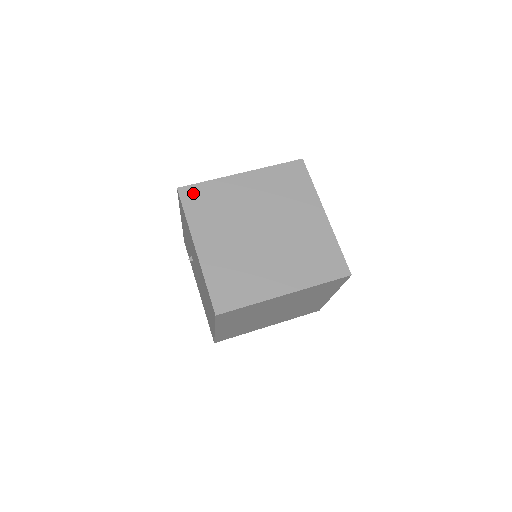
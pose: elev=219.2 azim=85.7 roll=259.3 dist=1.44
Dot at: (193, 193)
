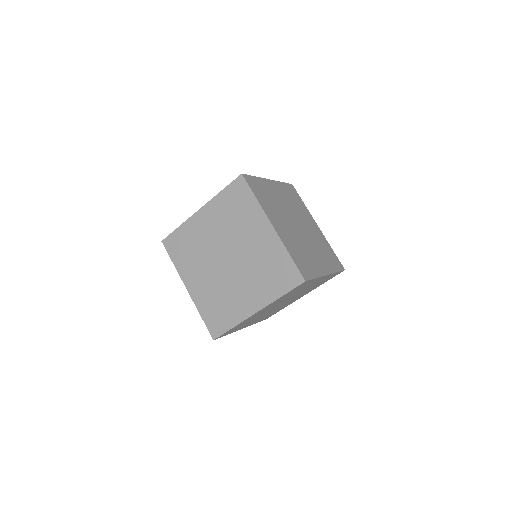
Dot at: (172, 242)
